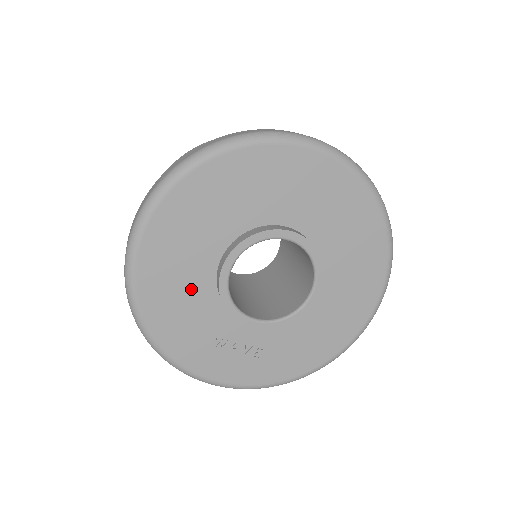
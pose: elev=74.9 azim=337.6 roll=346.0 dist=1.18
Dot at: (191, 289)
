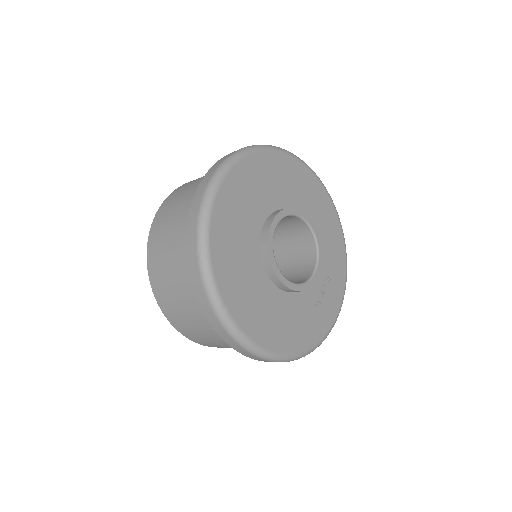
Dot at: (285, 312)
